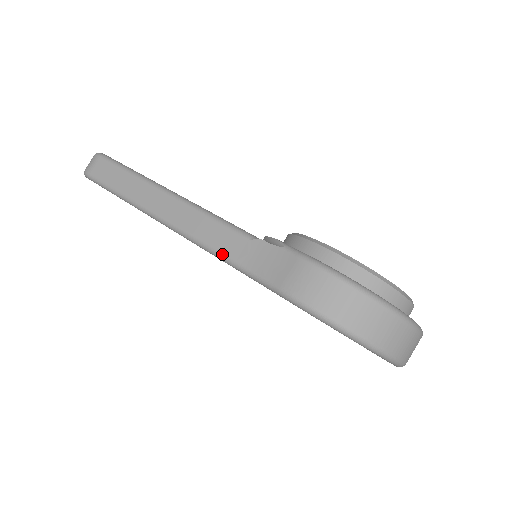
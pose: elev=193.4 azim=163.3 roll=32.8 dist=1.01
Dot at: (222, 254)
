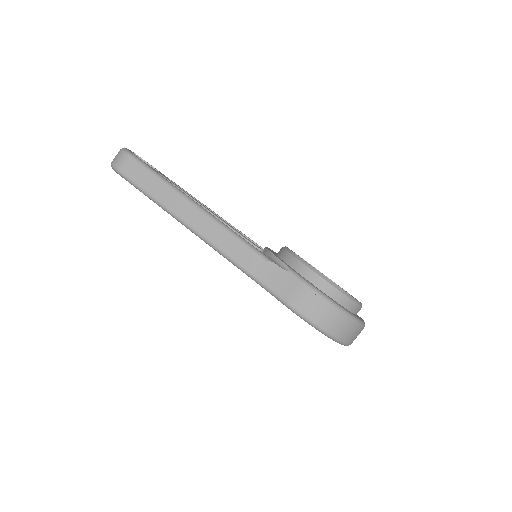
Dot at: (242, 267)
